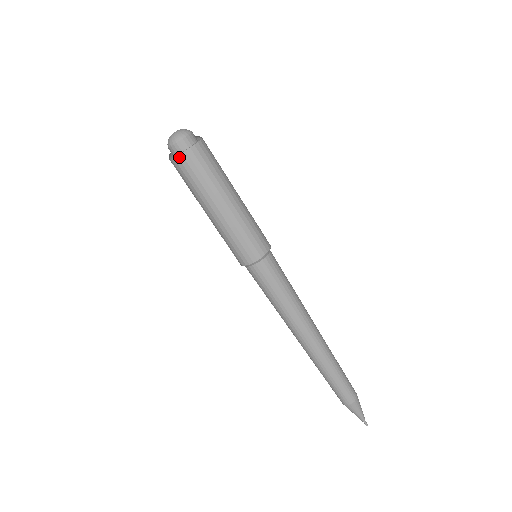
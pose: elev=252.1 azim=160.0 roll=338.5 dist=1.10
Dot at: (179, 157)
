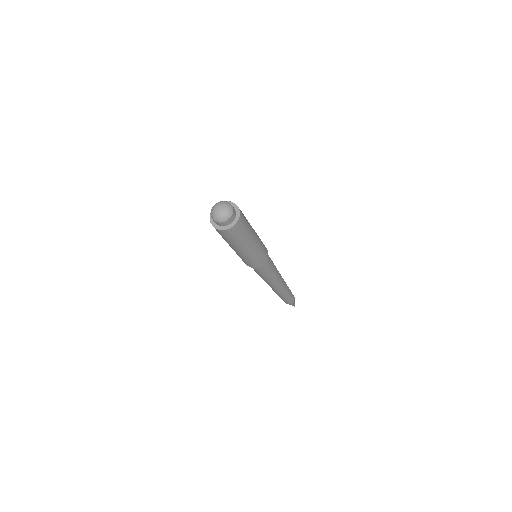
Dot at: (220, 230)
